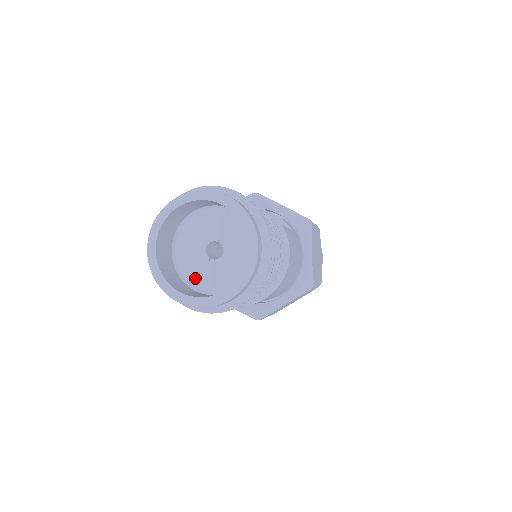
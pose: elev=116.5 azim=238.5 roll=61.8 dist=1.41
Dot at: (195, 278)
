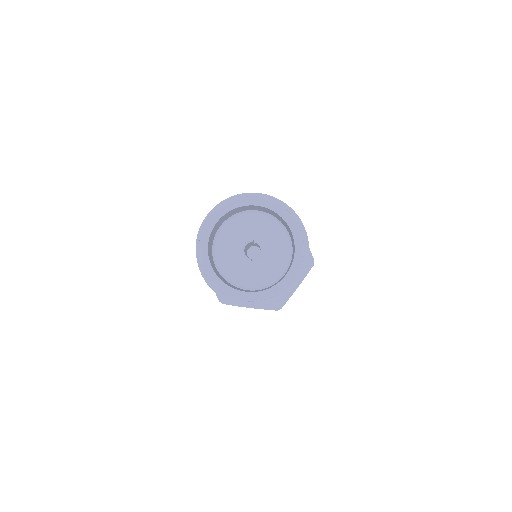
Dot at: (245, 280)
